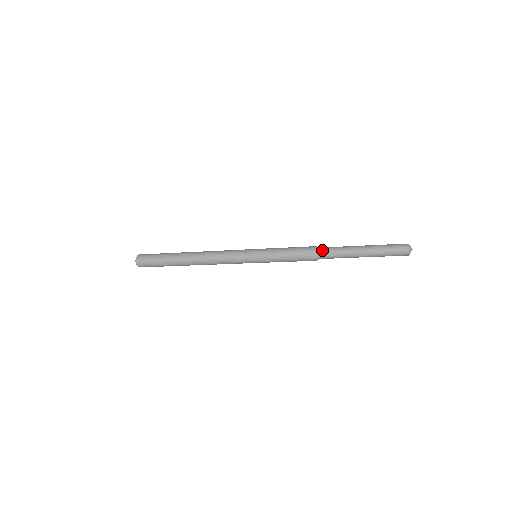
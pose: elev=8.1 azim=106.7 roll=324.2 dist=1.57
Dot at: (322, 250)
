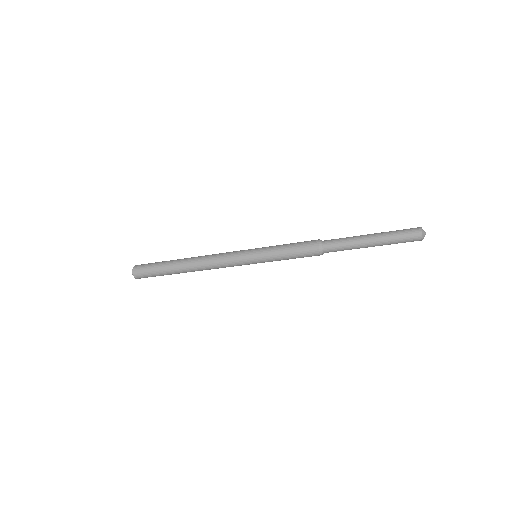
Dot at: (327, 240)
